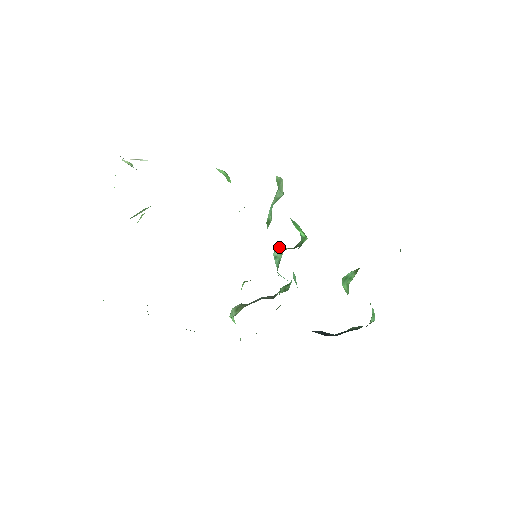
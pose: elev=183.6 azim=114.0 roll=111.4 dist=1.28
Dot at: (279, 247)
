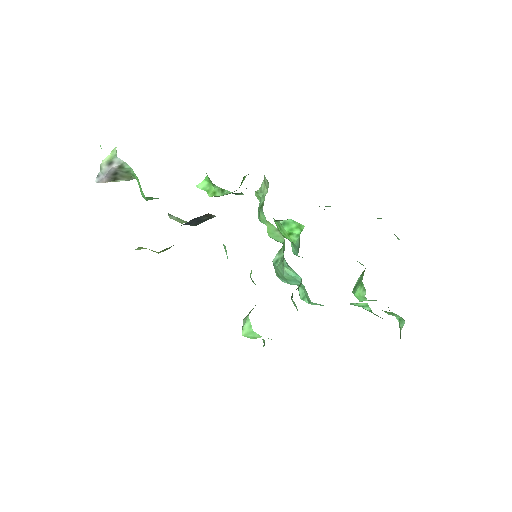
Dot at: occluded
